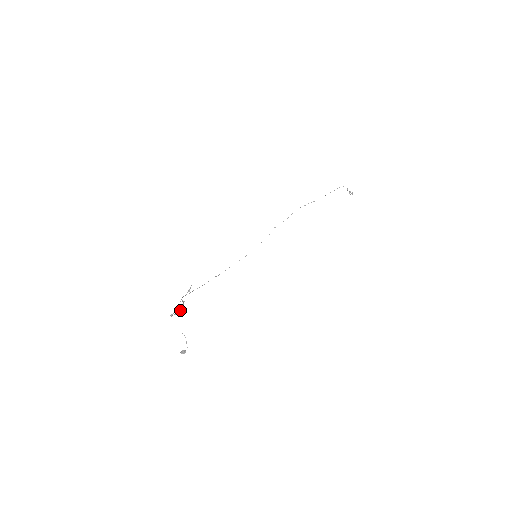
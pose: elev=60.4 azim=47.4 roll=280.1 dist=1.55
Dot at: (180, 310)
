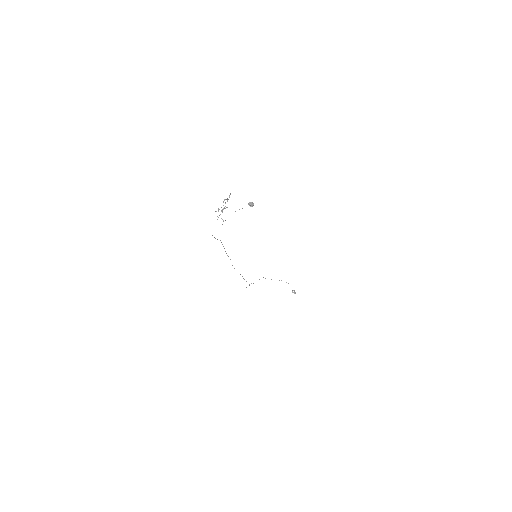
Dot at: (221, 218)
